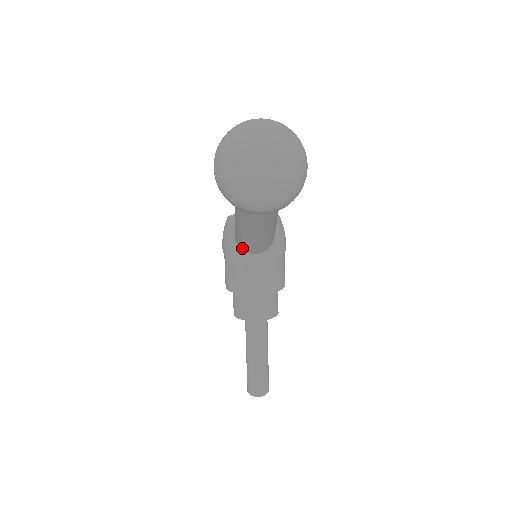
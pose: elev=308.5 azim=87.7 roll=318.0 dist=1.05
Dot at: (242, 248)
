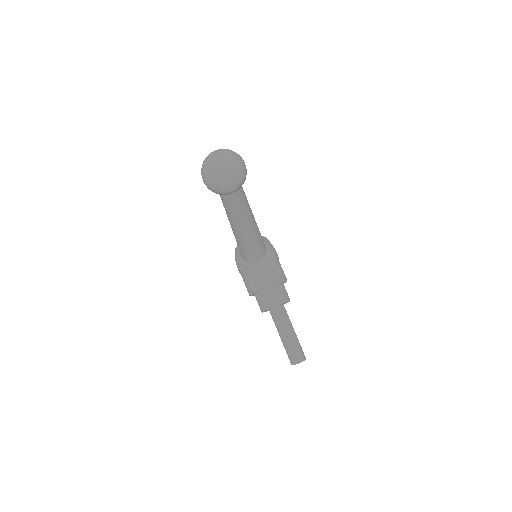
Dot at: (248, 259)
